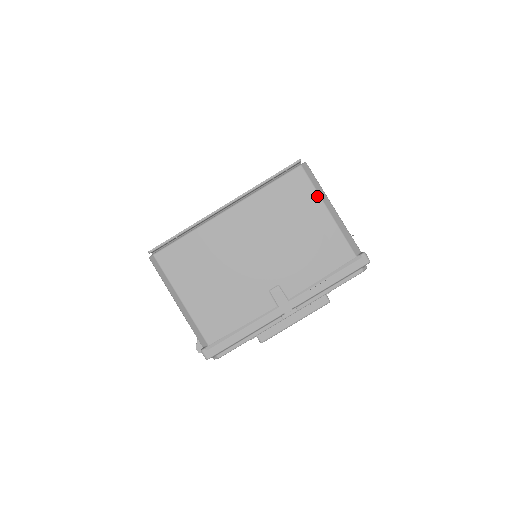
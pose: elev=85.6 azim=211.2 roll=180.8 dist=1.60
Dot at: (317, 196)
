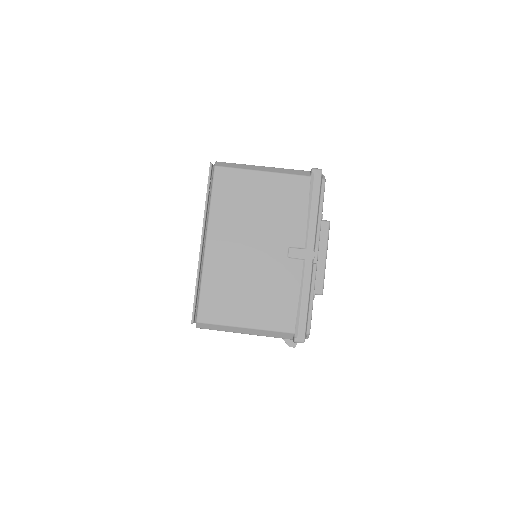
Dot at: (246, 171)
